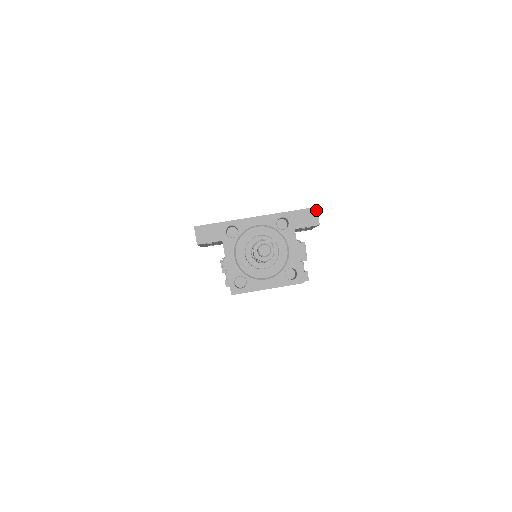
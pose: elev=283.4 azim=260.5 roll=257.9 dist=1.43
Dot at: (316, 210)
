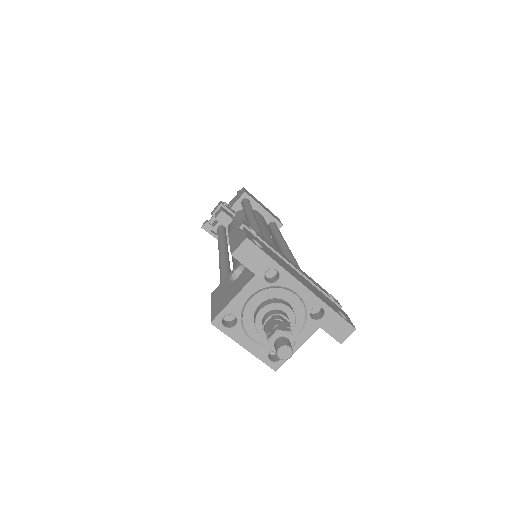
Dot at: (353, 331)
